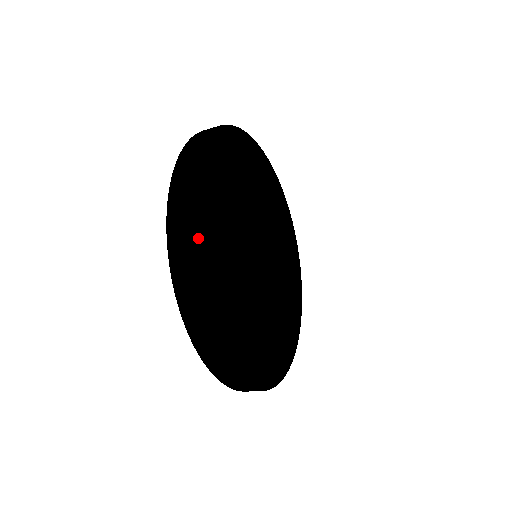
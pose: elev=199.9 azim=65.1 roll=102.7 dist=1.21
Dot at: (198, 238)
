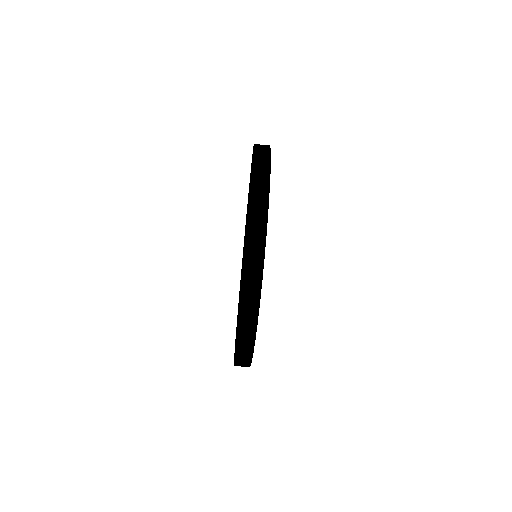
Dot at: occluded
